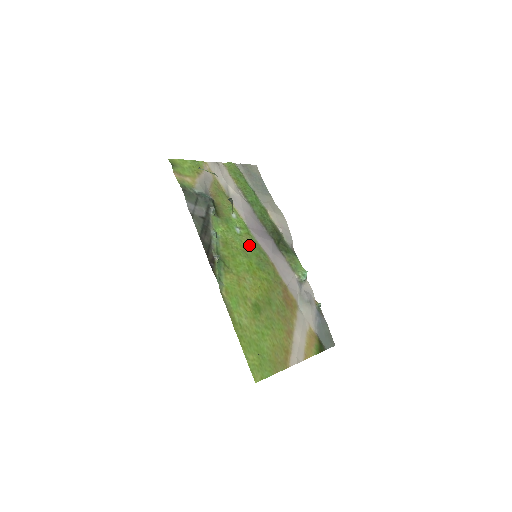
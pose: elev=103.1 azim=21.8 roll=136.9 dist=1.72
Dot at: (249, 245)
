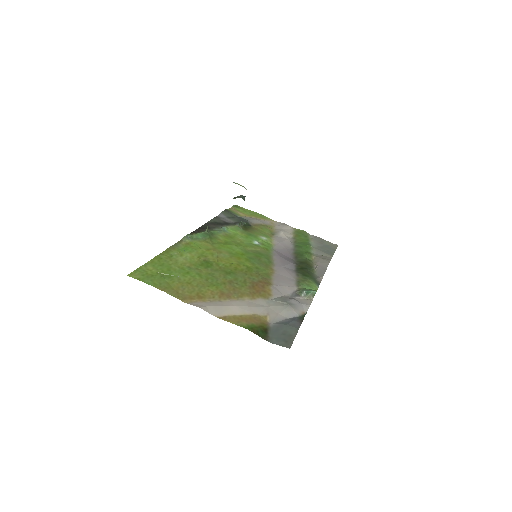
Dot at: (257, 251)
